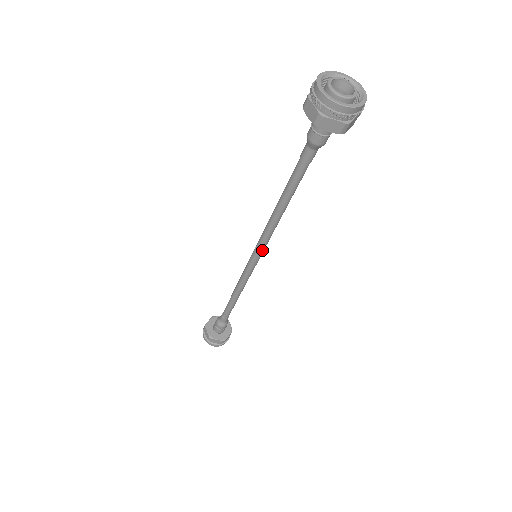
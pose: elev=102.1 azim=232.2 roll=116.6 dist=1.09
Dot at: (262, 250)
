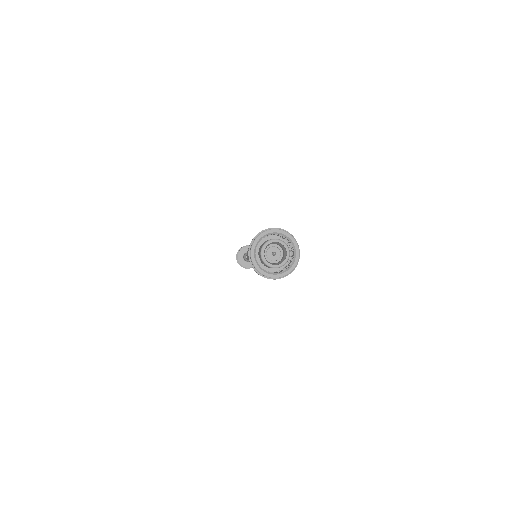
Dot at: occluded
